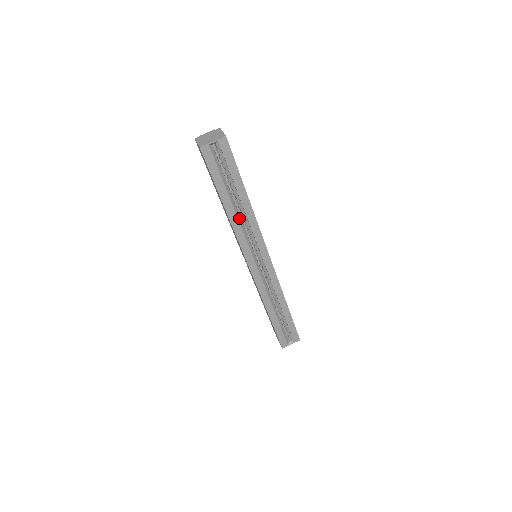
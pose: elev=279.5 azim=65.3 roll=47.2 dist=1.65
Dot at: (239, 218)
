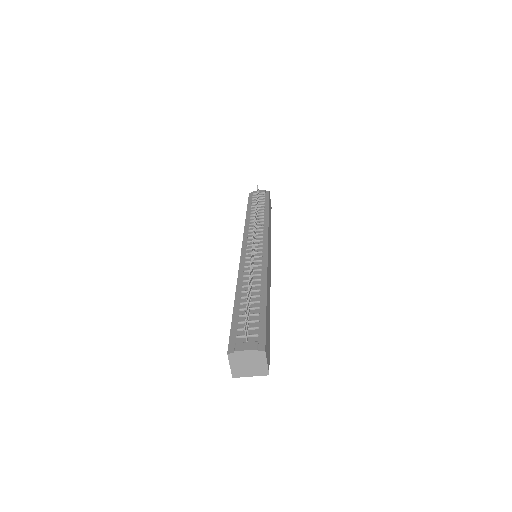
Dot at: occluded
